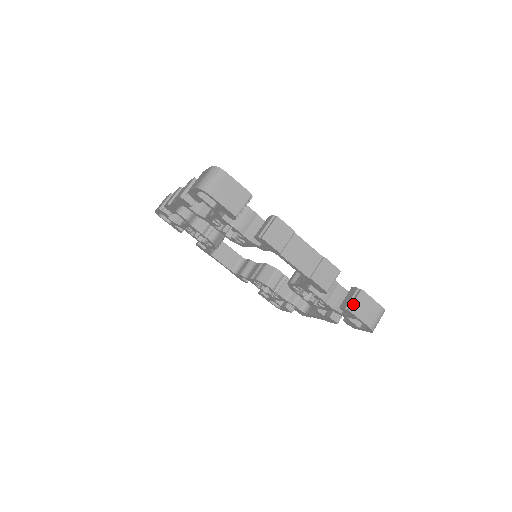
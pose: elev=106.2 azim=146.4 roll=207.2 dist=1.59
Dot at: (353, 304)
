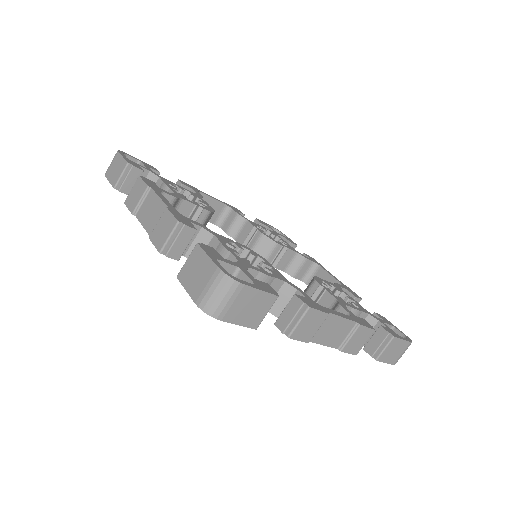
Dot at: (382, 353)
